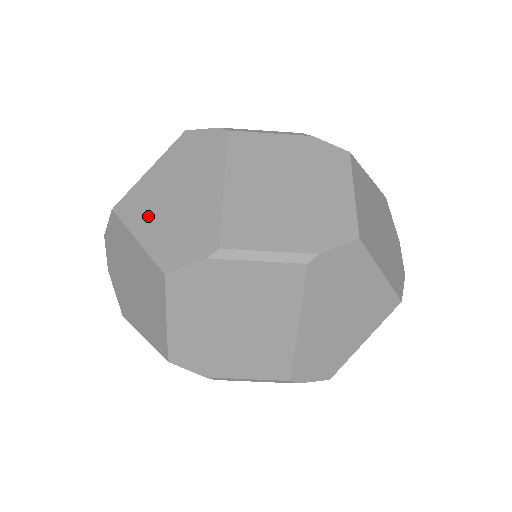
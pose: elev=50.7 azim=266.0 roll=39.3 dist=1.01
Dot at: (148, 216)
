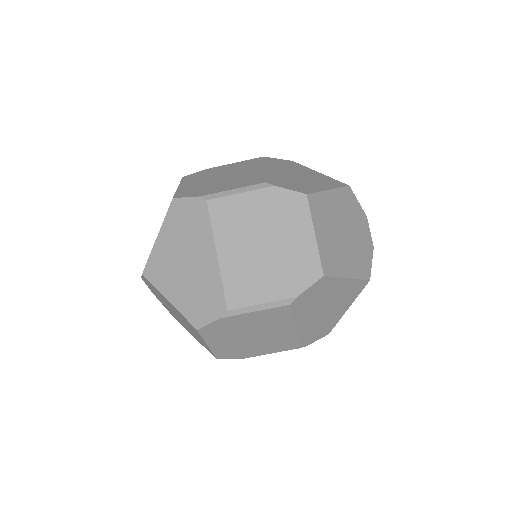
Dot at: (170, 281)
